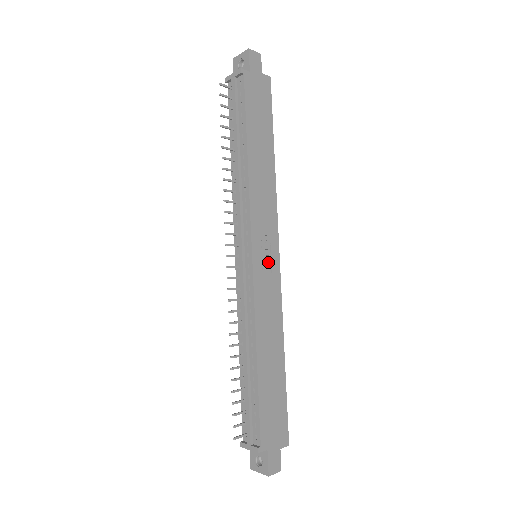
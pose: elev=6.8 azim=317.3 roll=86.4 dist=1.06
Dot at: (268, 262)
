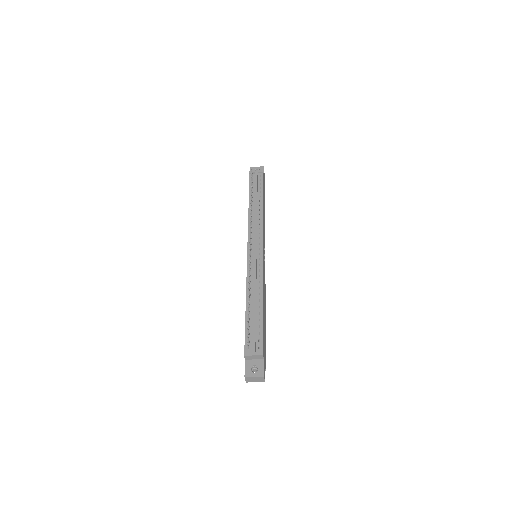
Dot at: (264, 261)
